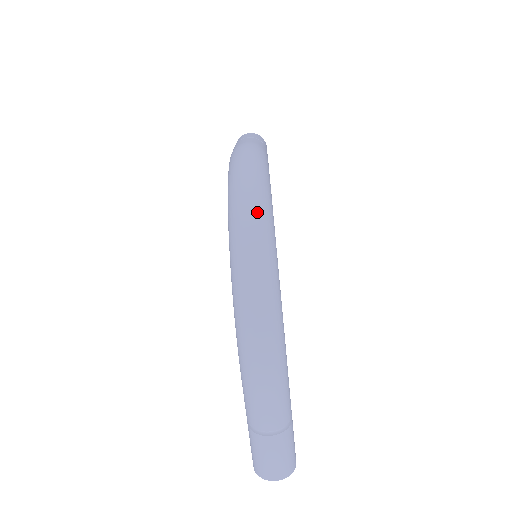
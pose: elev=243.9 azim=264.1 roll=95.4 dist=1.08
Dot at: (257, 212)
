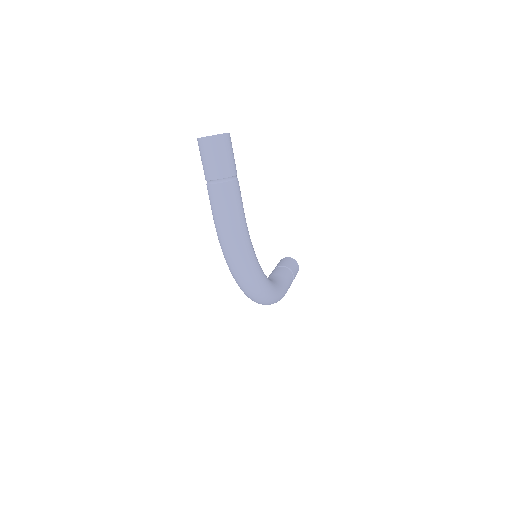
Dot at: (255, 291)
